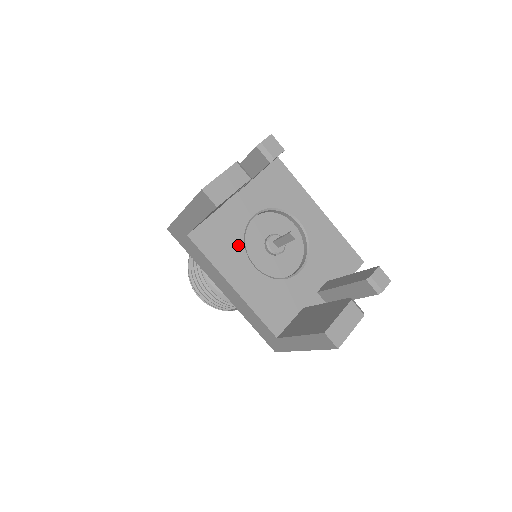
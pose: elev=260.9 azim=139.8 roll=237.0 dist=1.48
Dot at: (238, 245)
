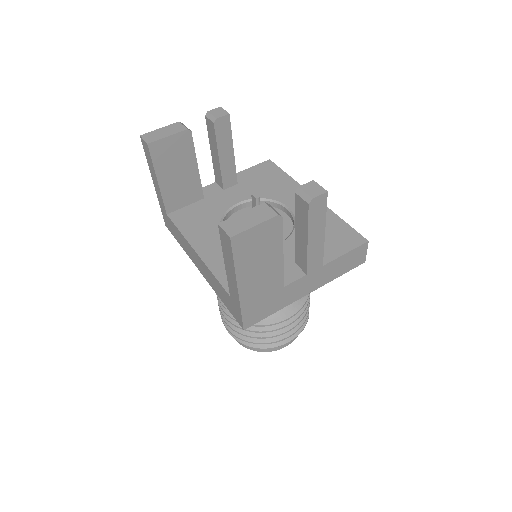
Dot at: (214, 222)
